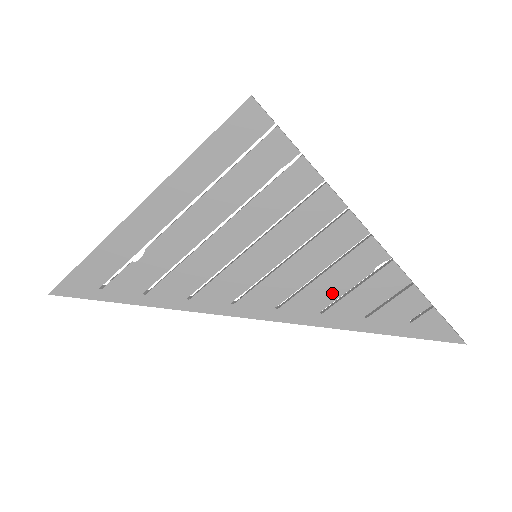
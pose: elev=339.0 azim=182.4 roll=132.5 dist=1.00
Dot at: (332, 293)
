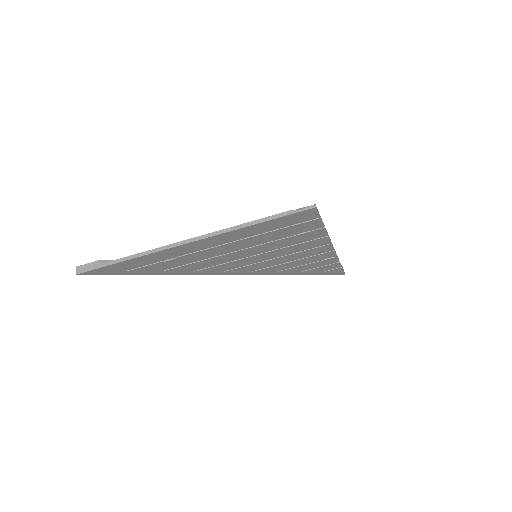
Dot at: (291, 266)
